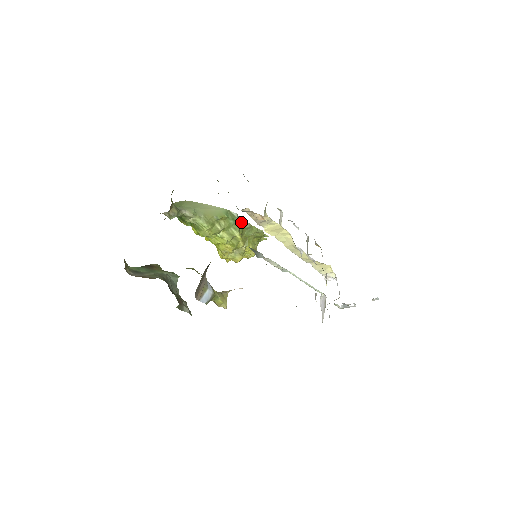
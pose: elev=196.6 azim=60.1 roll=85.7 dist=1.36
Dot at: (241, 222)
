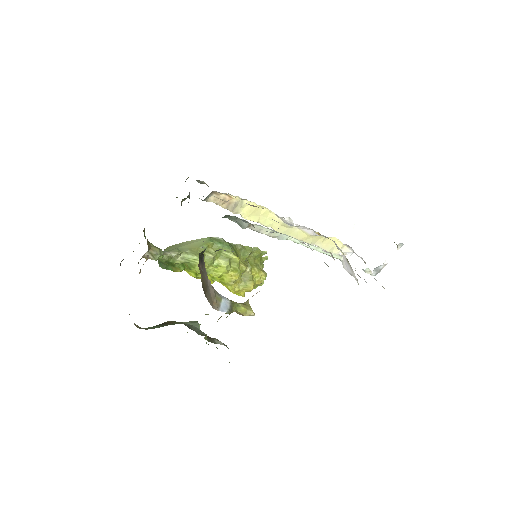
Dot at: (230, 245)
